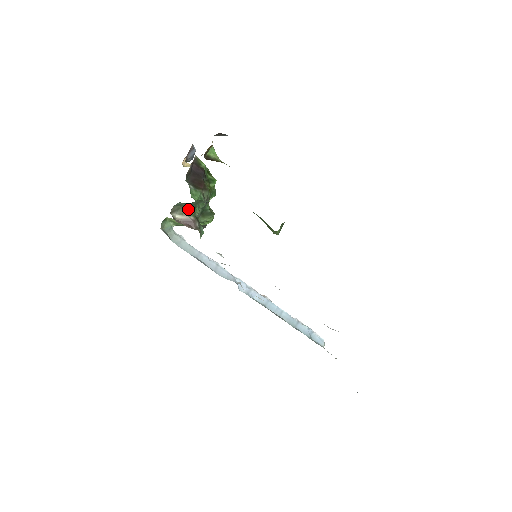
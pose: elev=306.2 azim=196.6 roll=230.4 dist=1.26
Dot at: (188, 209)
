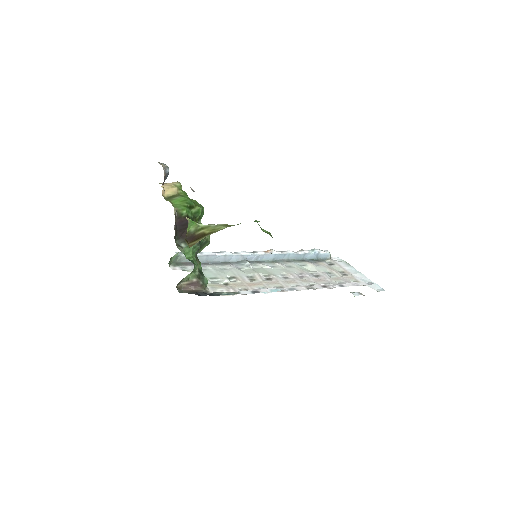
Dot at: (189, 274)
